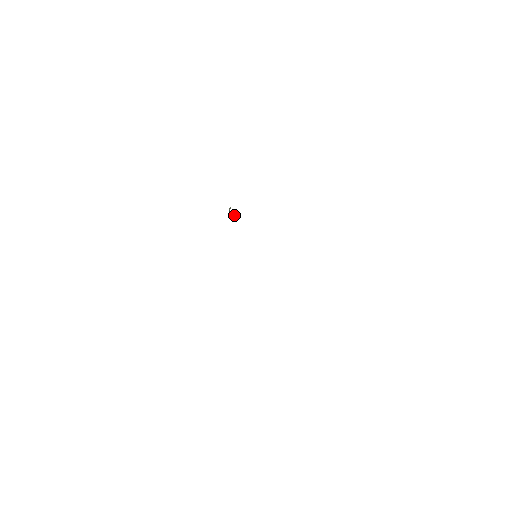
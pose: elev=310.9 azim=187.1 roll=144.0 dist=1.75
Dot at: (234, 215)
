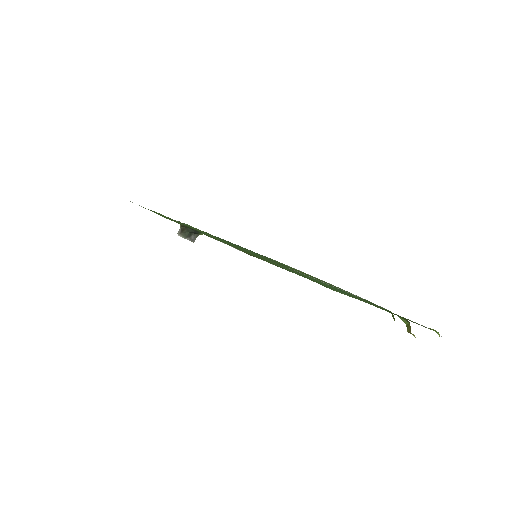
Dot at: (191, 233)
